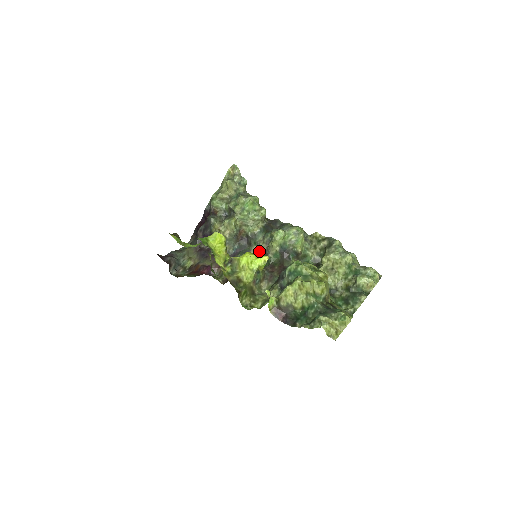
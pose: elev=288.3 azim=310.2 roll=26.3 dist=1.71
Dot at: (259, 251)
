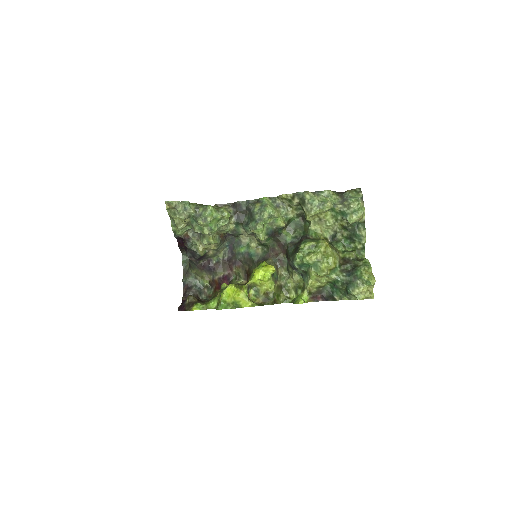
Dot at: occluded
